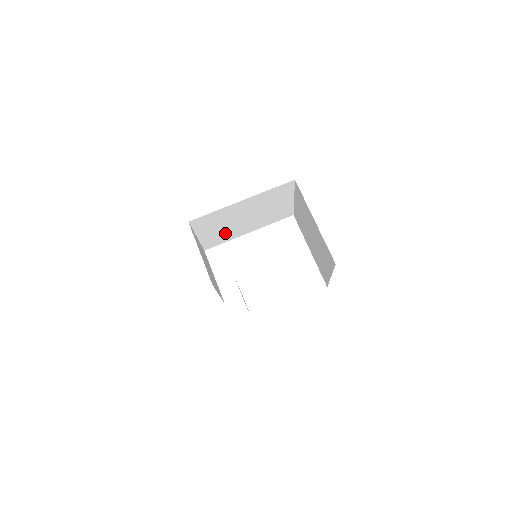
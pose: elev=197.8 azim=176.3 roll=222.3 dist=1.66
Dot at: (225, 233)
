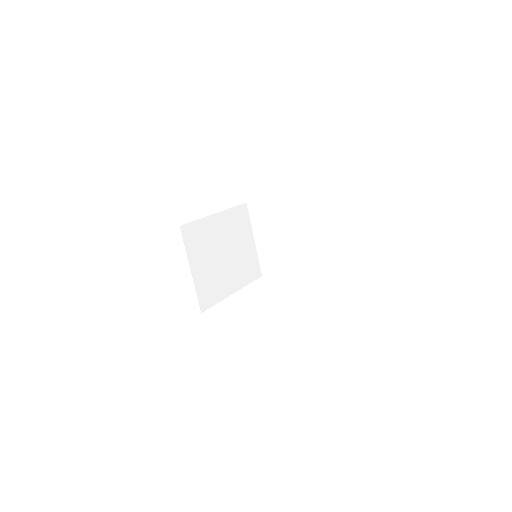
Dot at: (214, 279)
